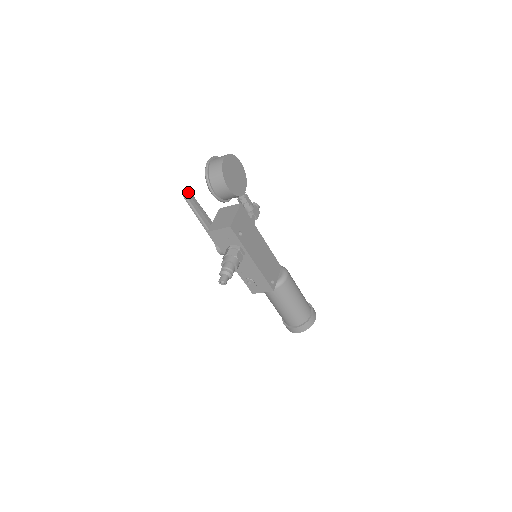
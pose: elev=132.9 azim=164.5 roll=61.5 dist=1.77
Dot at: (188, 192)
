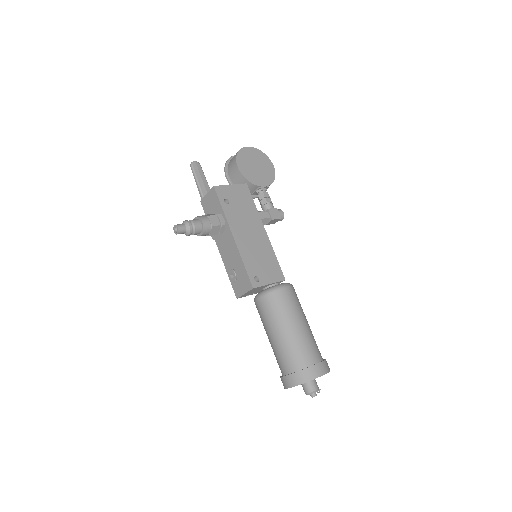
Dot at: (197, 163)
